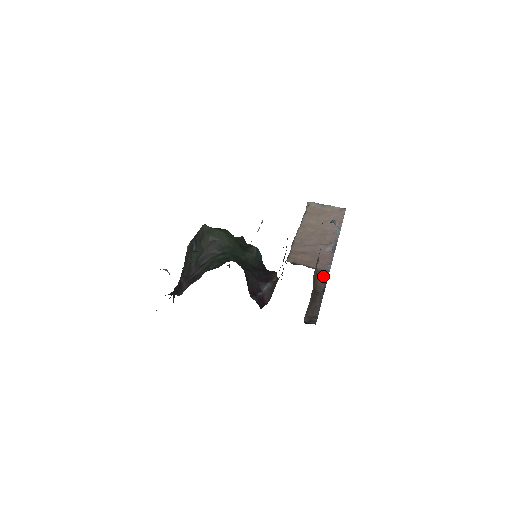
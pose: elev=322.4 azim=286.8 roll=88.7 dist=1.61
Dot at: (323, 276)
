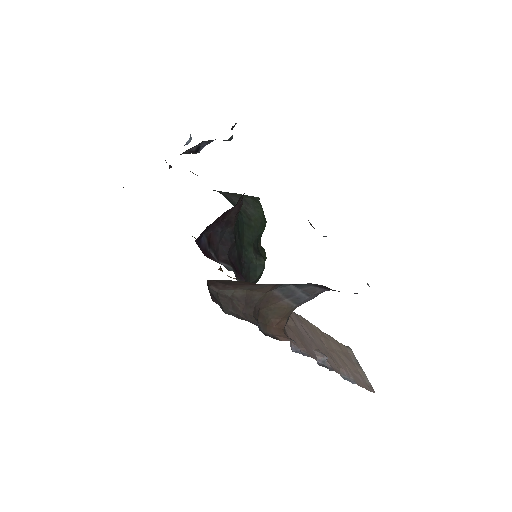
Dot at: (282, 334)
